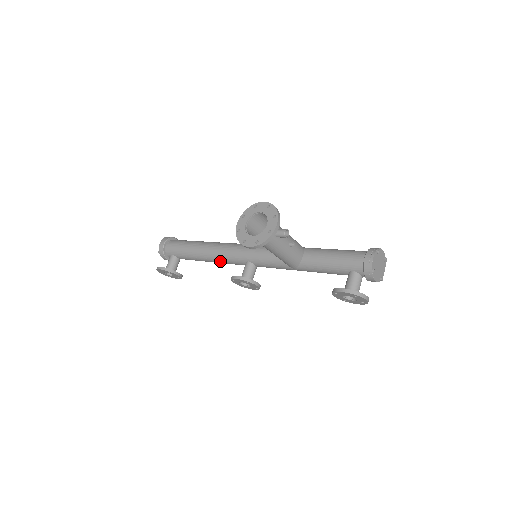
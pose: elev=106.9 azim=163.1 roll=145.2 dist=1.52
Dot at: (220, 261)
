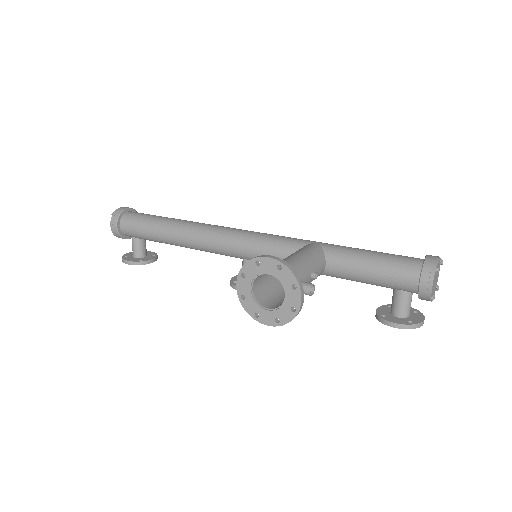
Dot at: (205, 251)
